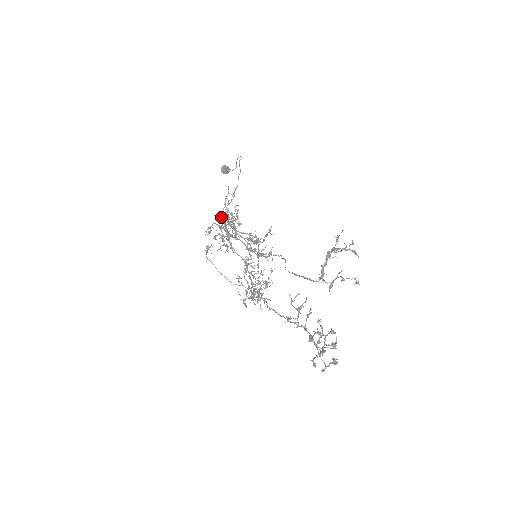
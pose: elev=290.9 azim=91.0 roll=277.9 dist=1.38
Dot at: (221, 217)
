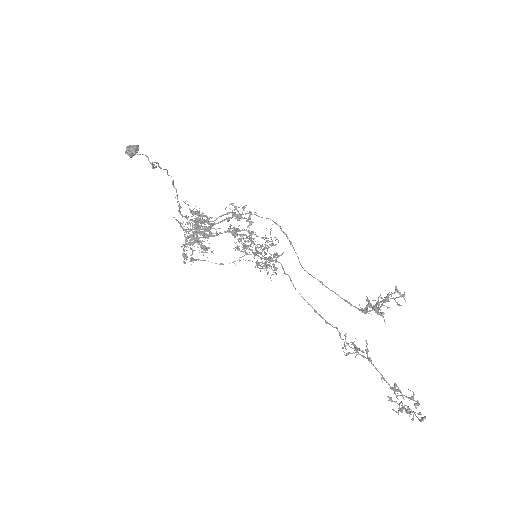
Dot at: (193, 250)
